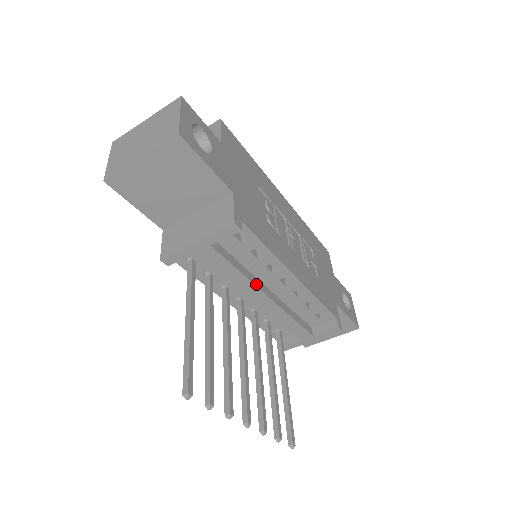
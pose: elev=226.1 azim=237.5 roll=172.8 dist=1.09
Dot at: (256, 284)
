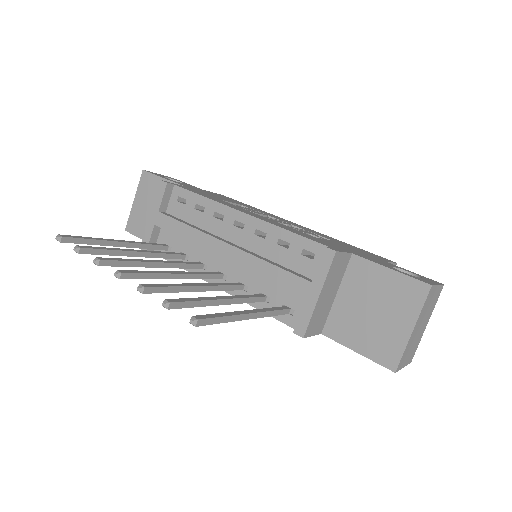
Dot at: (209, 235)
